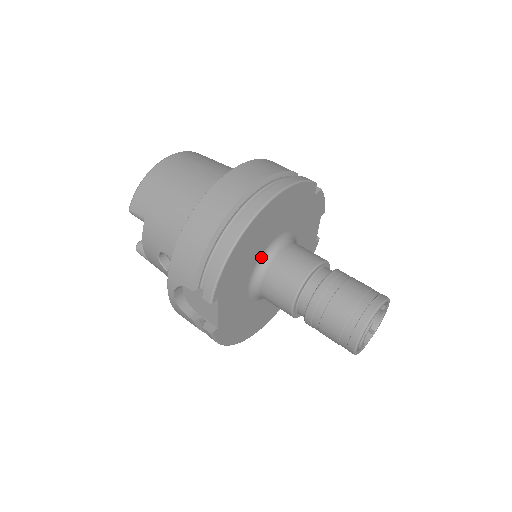
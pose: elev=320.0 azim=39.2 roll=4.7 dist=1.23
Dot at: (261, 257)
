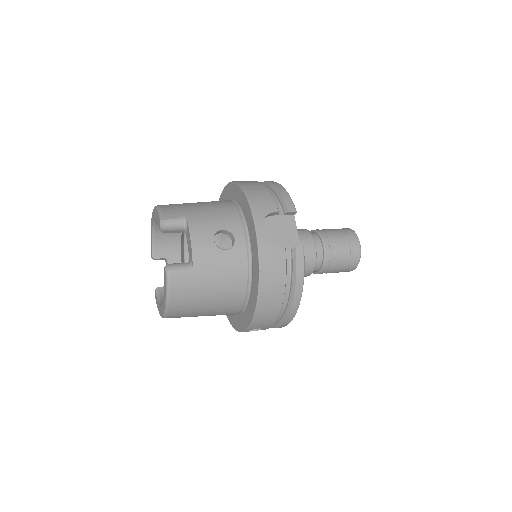
Dot at: occluded
